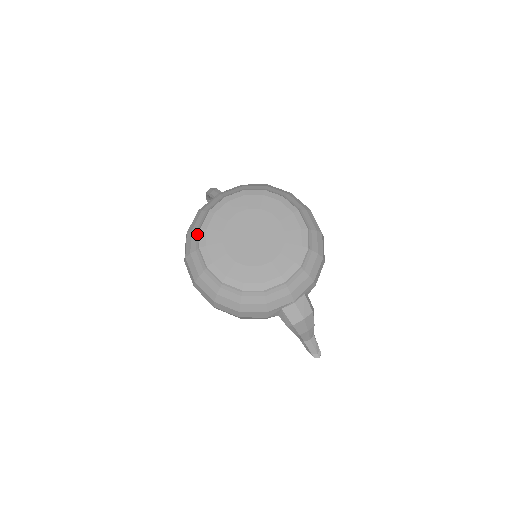
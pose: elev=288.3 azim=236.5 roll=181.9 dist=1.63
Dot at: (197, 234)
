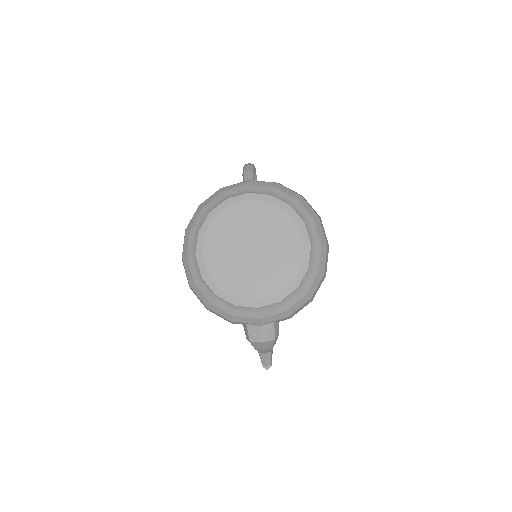
Dot at: (204, 216)
